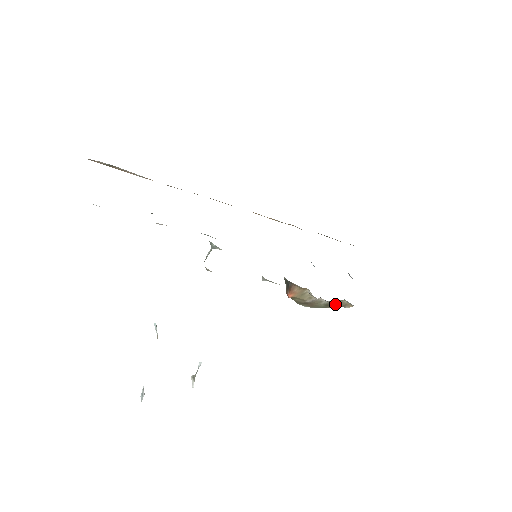
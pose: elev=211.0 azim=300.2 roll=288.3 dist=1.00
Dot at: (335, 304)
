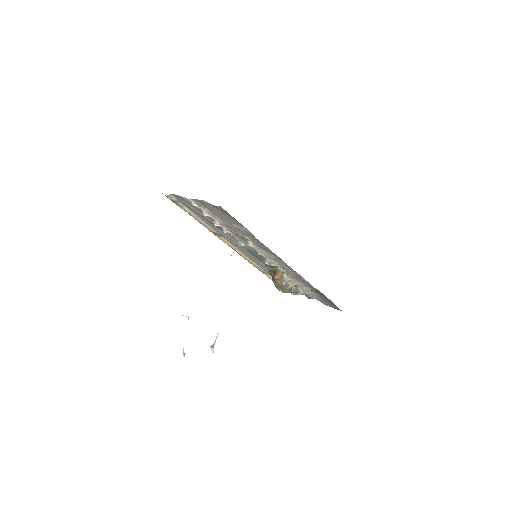
Dot at: (294, 289)
